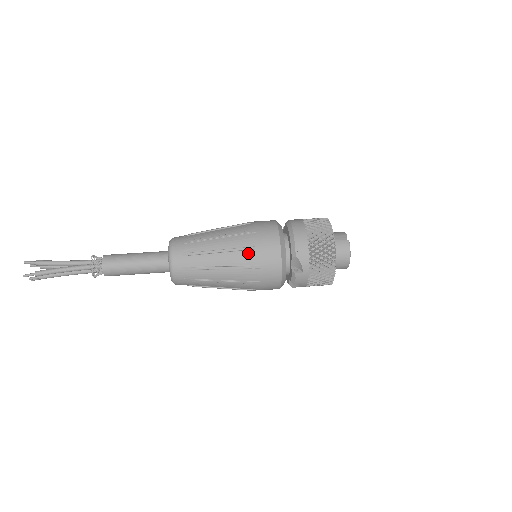
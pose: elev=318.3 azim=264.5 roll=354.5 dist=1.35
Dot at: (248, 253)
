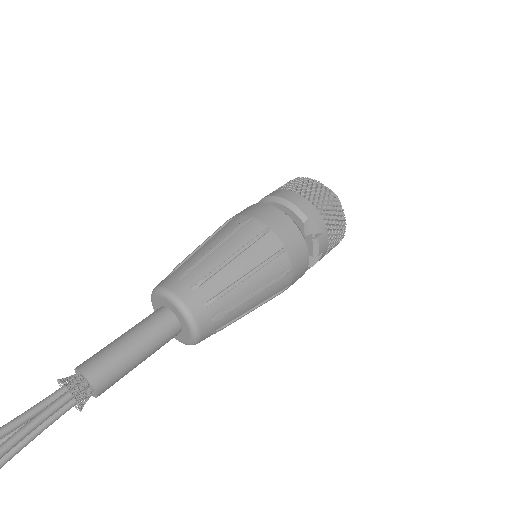
Dot at: (264, 241)
